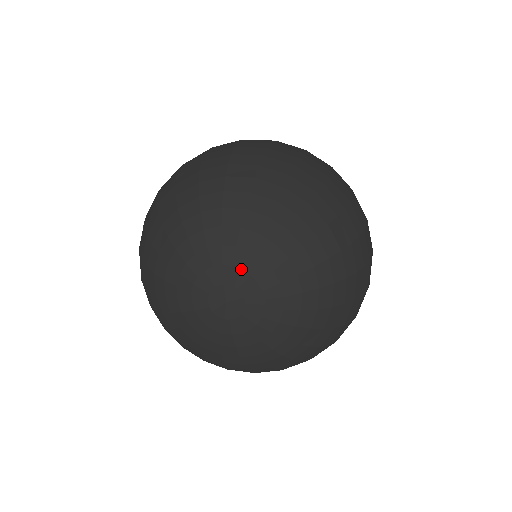
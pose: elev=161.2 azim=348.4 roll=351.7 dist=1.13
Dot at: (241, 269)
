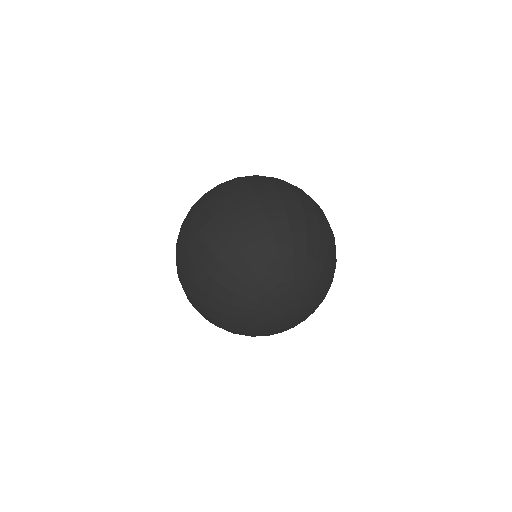
Dot at: (306, 294)
